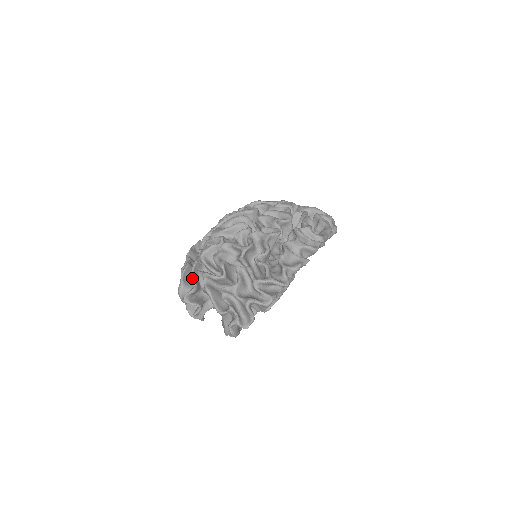
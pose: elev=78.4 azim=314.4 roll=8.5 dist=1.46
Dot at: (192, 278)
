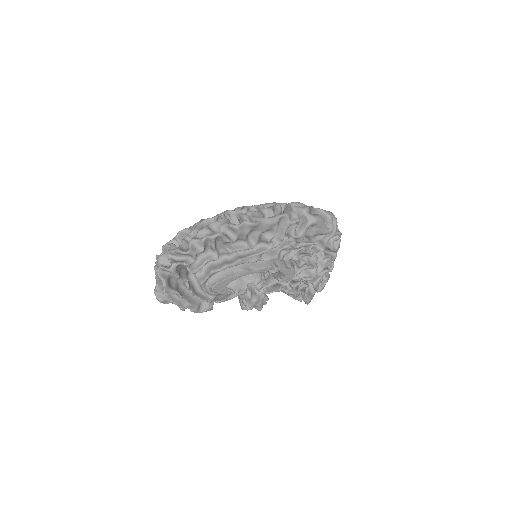
Dot at: occluded
